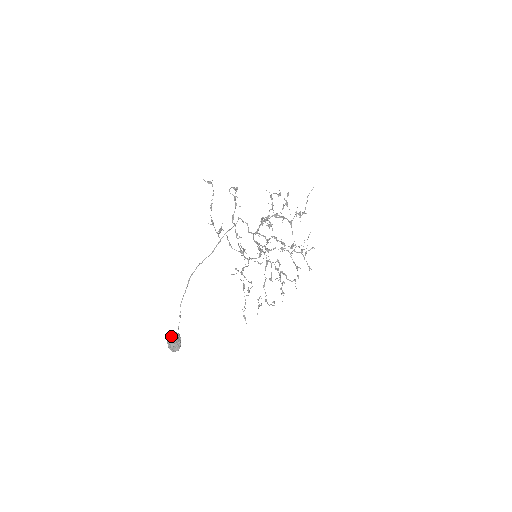
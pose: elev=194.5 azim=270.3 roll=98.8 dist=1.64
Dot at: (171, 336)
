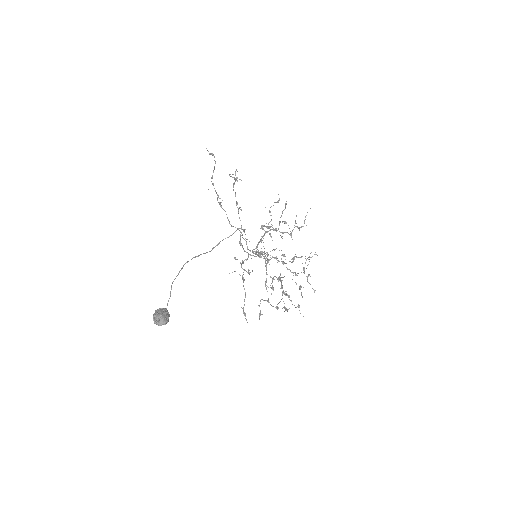
Dot at: (158, 310)
